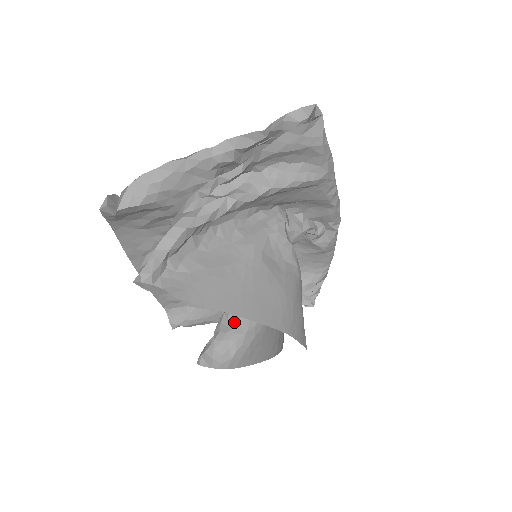
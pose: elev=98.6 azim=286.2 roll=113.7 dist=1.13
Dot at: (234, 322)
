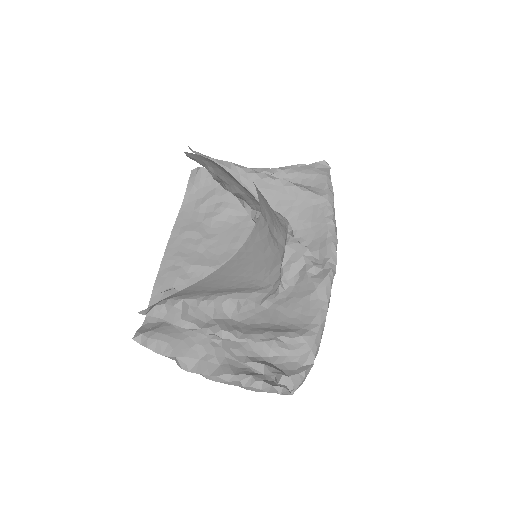
Dot at: occluded
